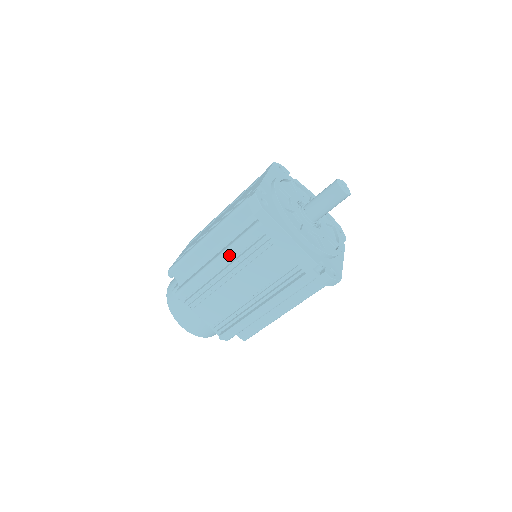
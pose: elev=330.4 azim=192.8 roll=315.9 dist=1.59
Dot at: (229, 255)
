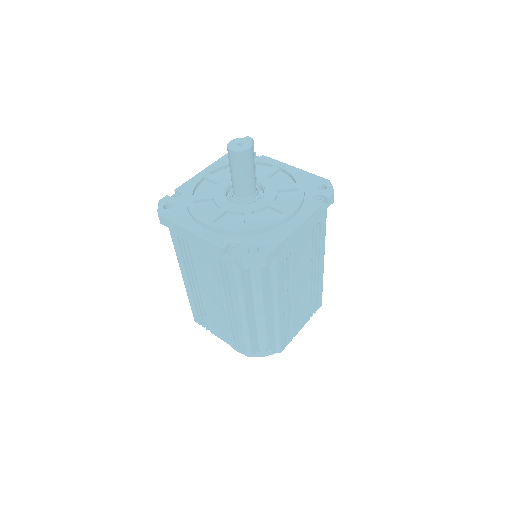
Dot at: (182, 269)
